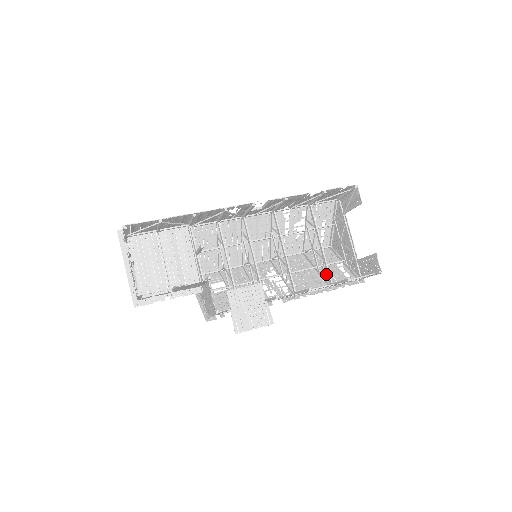
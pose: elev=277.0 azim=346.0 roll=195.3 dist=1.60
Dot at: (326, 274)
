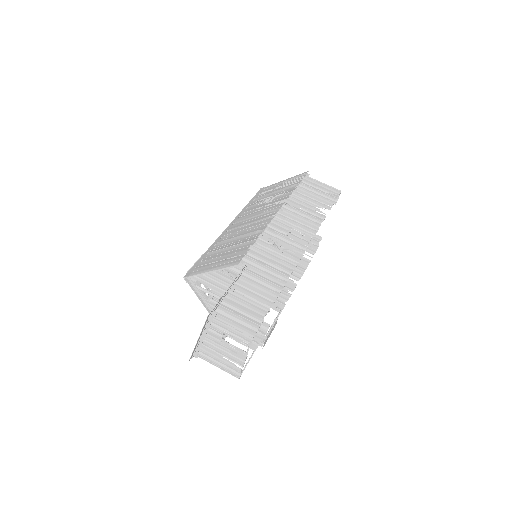
Dot at: occluded
